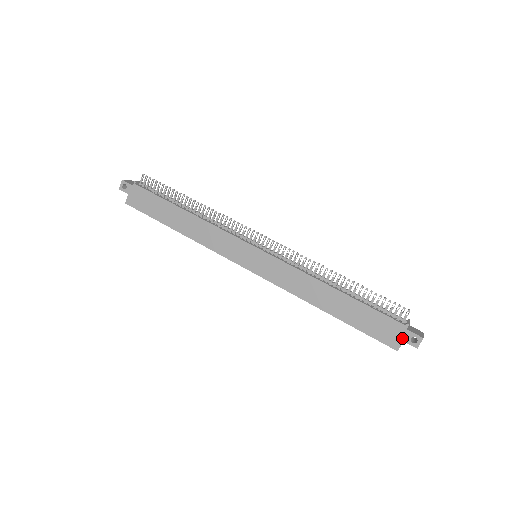
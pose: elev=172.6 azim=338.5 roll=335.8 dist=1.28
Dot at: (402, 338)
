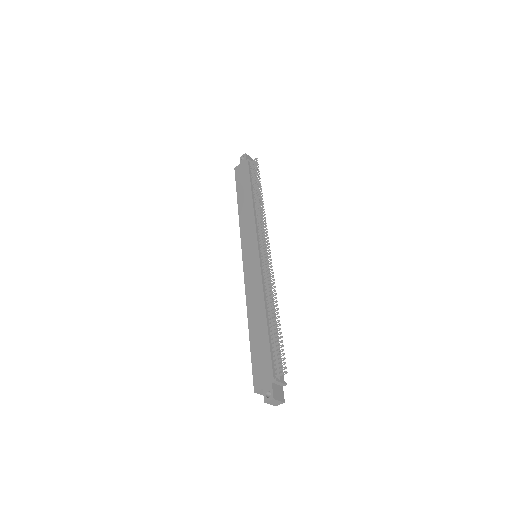
Dot at: (264, 386)
